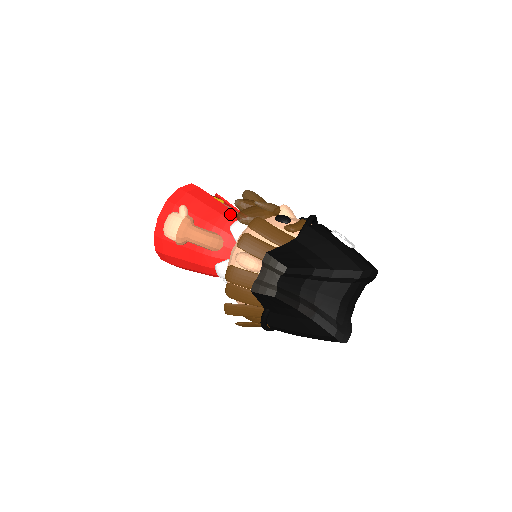
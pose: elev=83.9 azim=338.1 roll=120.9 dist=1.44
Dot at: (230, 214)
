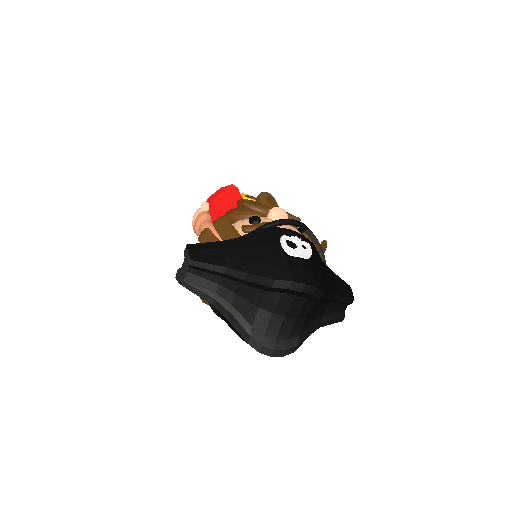
Dot at: occluded
